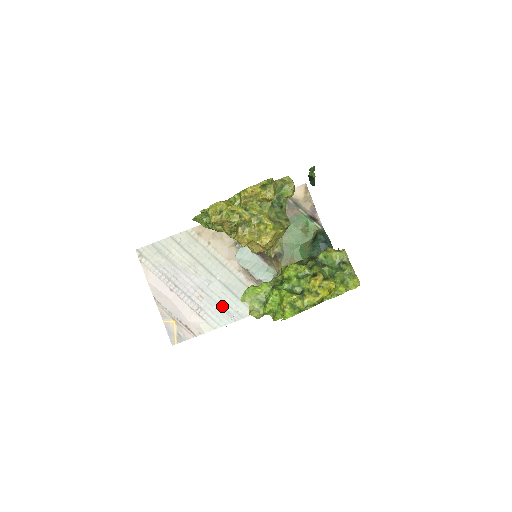
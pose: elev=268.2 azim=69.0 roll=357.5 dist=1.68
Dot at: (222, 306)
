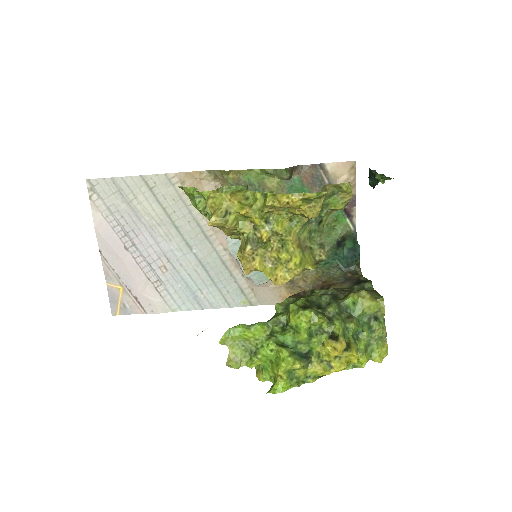
Dot at: (190, 287)
